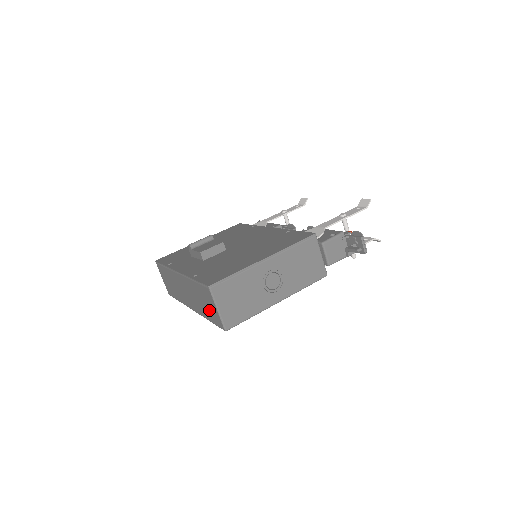
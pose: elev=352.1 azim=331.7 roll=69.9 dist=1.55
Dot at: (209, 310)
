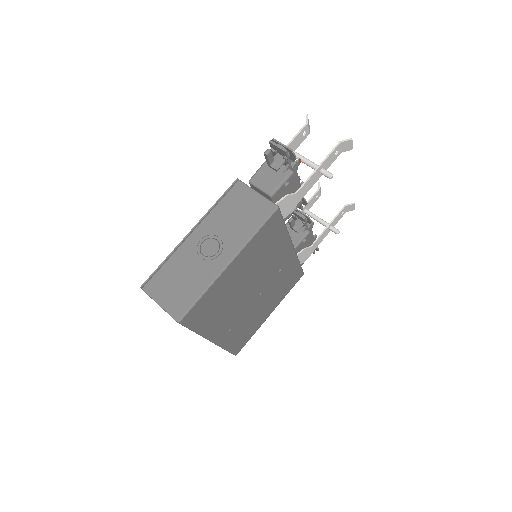
Dot at: occluded
